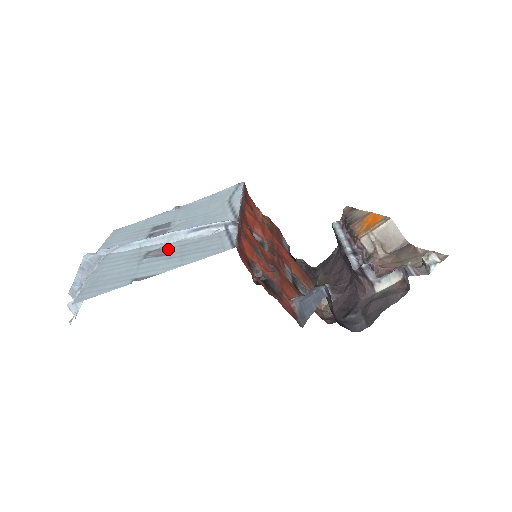
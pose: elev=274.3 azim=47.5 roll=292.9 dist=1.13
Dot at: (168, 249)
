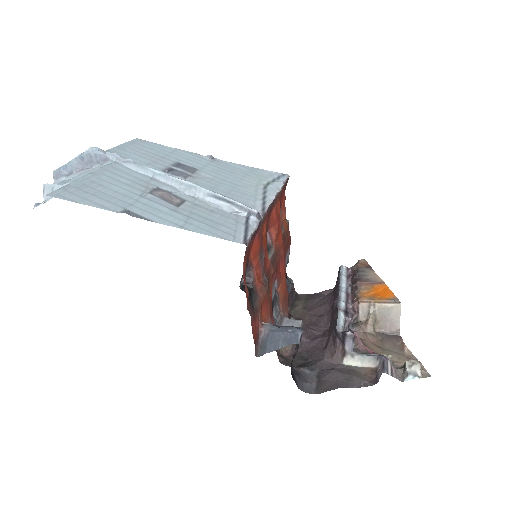
Dot at: (179, 199)
